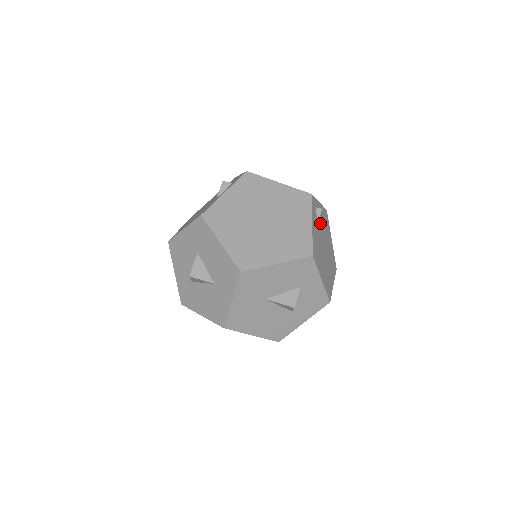
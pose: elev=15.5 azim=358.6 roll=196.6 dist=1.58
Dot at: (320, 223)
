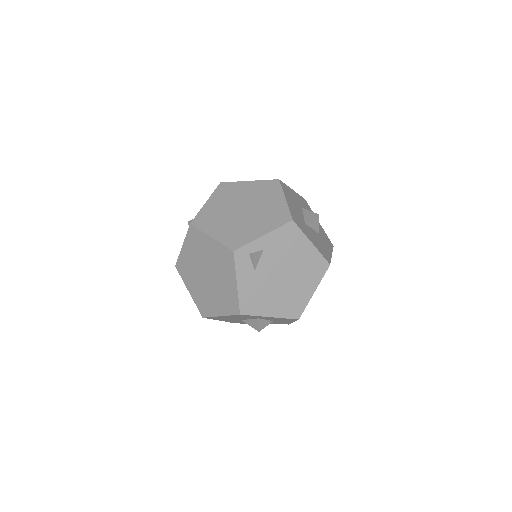
Dot at: (266, 259)
